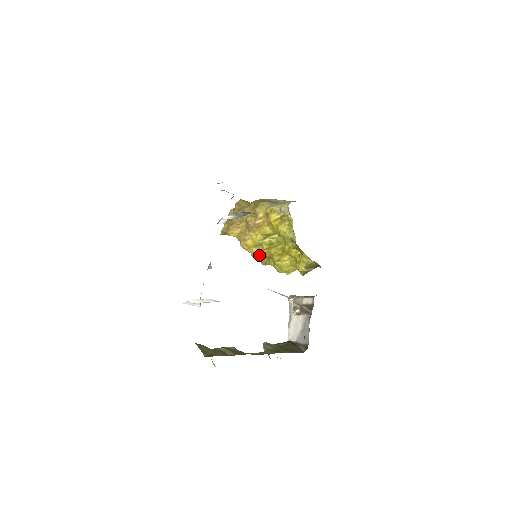
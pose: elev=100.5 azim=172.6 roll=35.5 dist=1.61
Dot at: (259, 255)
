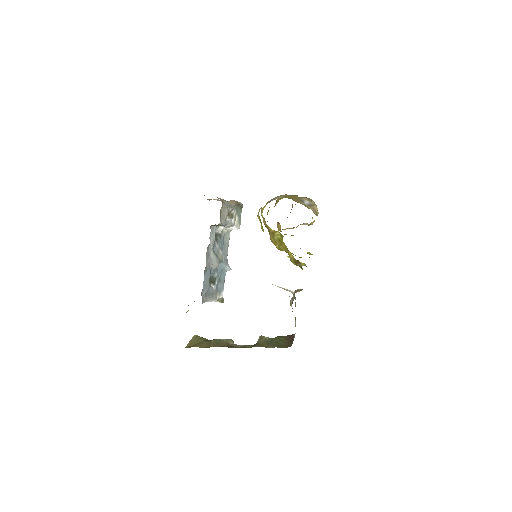
Dot at: (282, 250)
